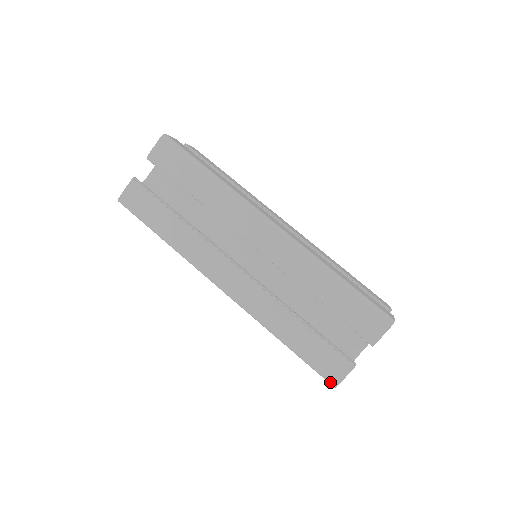
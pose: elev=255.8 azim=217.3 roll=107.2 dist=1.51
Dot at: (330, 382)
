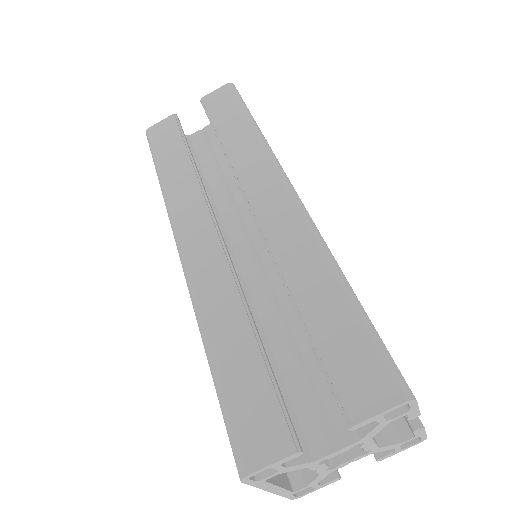
Dot at: (238, 461)
